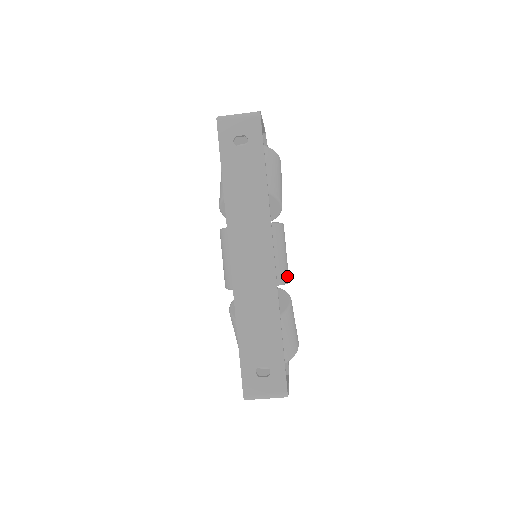
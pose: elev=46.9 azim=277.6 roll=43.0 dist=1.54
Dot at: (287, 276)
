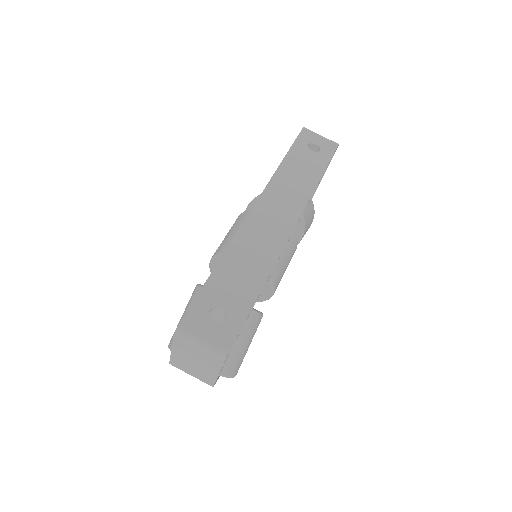
Dot at: (277, 284)
